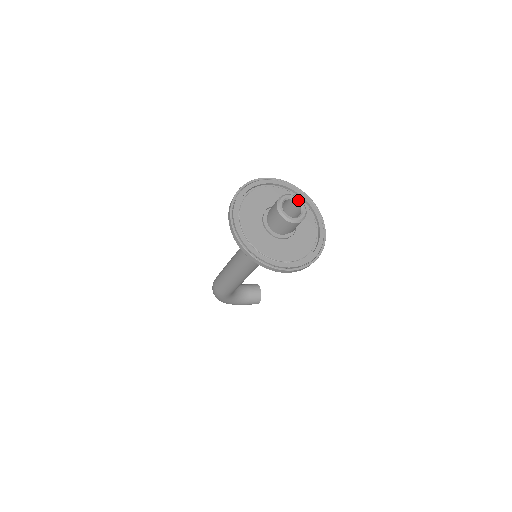
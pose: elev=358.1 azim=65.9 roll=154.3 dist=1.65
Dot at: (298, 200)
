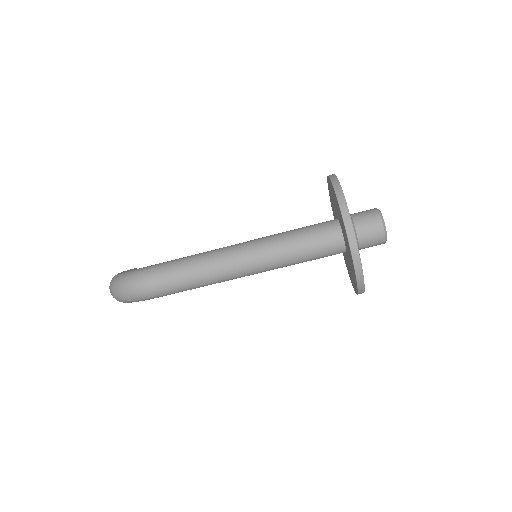
Dot at: occluded
